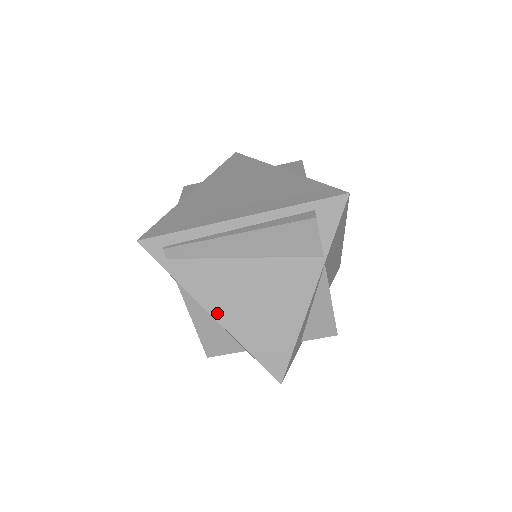
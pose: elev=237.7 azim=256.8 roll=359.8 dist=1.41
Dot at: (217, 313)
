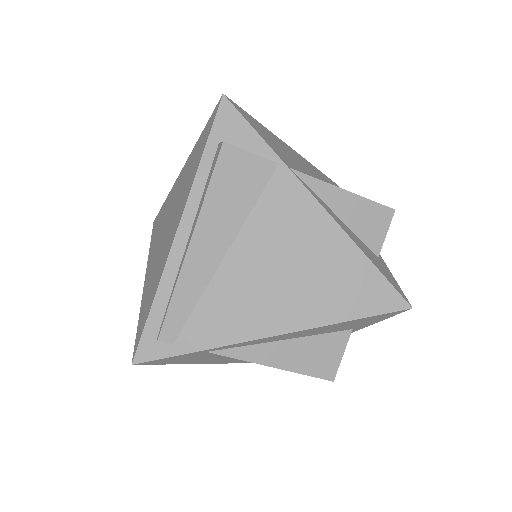
Dot at: (273, 328)
